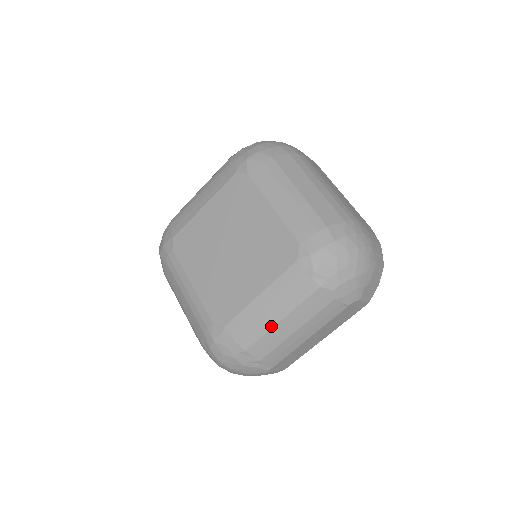
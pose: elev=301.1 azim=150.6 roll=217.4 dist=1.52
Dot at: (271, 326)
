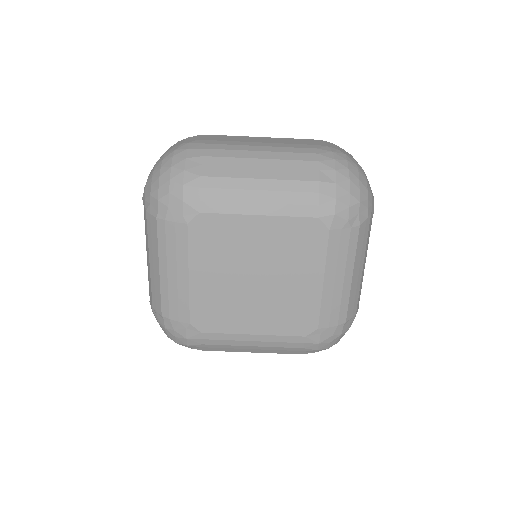
Dot at: (348, 288)
